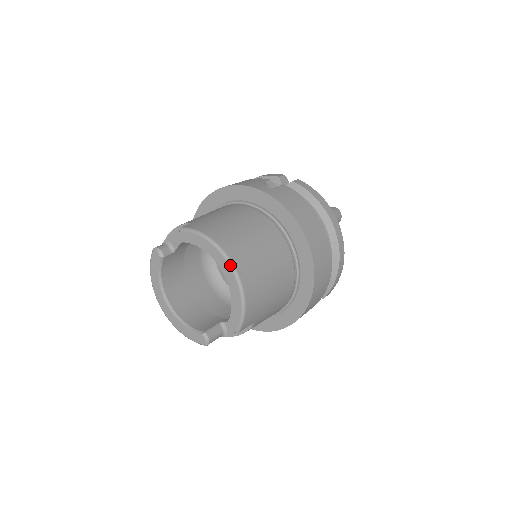
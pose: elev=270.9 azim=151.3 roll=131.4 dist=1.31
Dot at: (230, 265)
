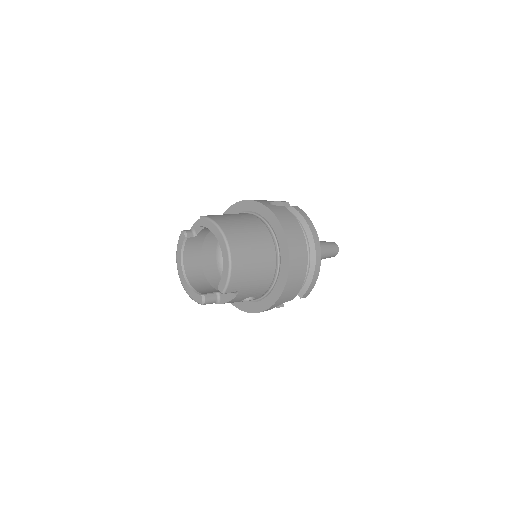
Dot at: (226, 242)
